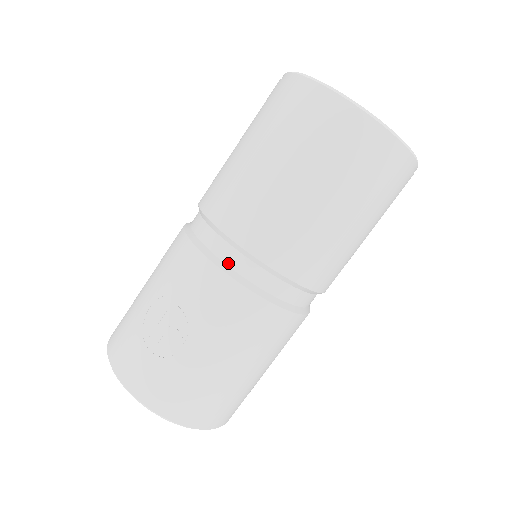
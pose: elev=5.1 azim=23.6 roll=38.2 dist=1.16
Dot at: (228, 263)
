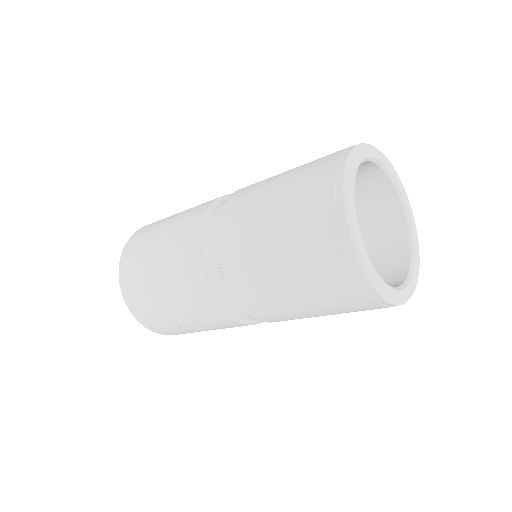
Dot at: (235, 312)
